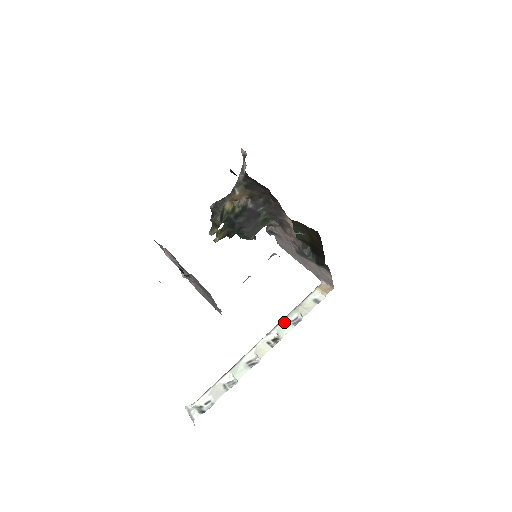
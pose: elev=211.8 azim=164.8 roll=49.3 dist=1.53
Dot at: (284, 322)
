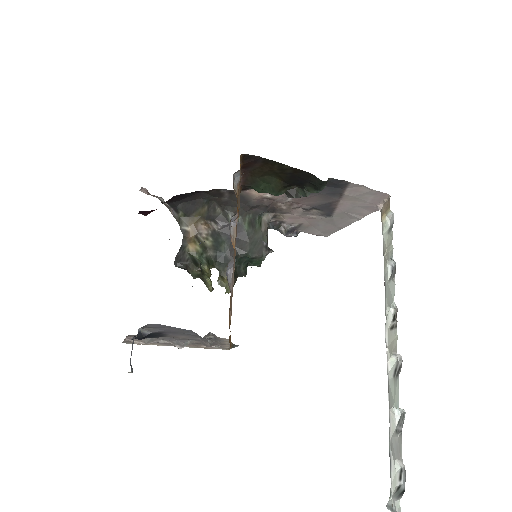
Dot at: (386, 288)
